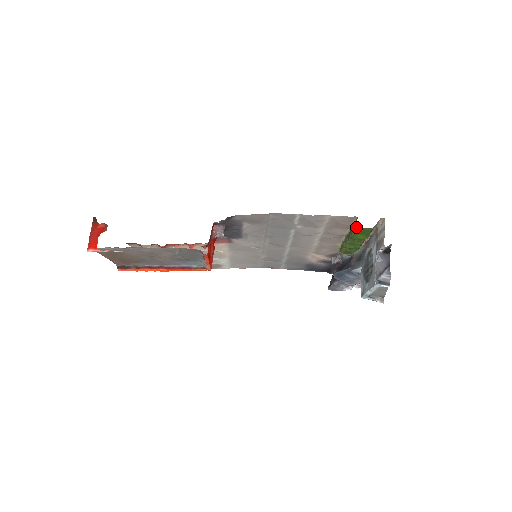
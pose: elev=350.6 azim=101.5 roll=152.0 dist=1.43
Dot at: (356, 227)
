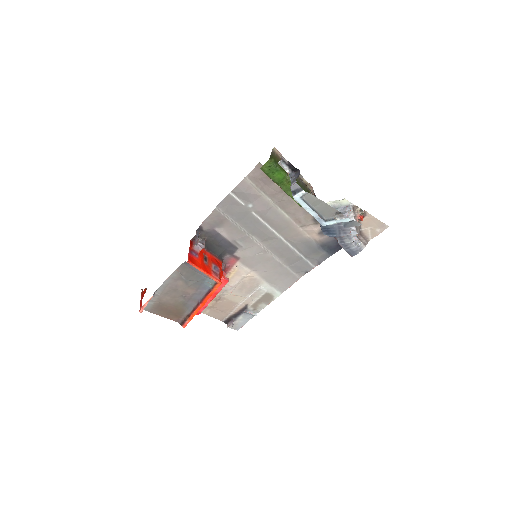
Dot at: occluded
